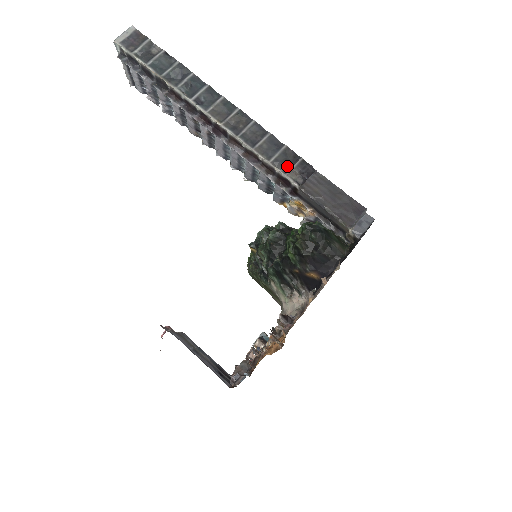
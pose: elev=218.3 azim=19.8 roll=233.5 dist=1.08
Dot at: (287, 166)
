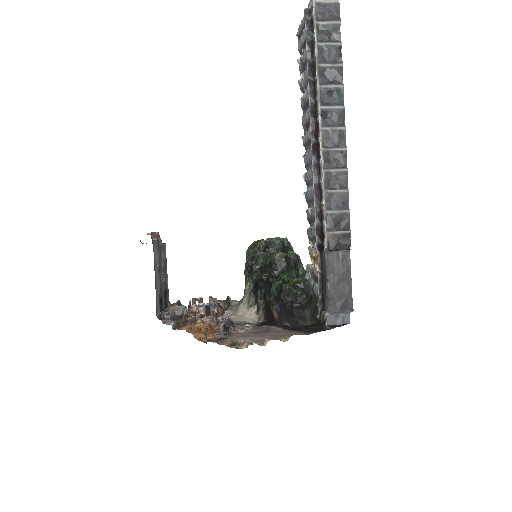
Dot at: (334, 227)
